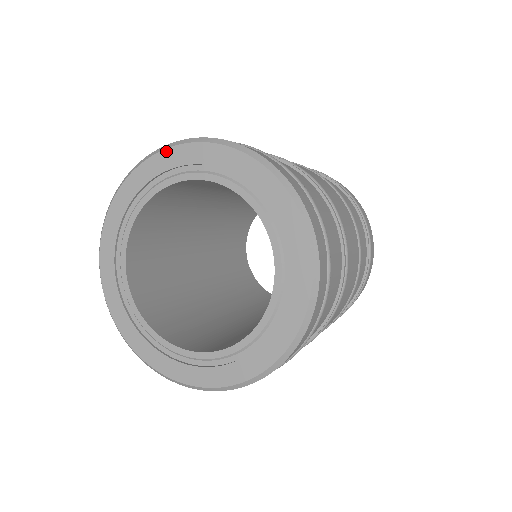
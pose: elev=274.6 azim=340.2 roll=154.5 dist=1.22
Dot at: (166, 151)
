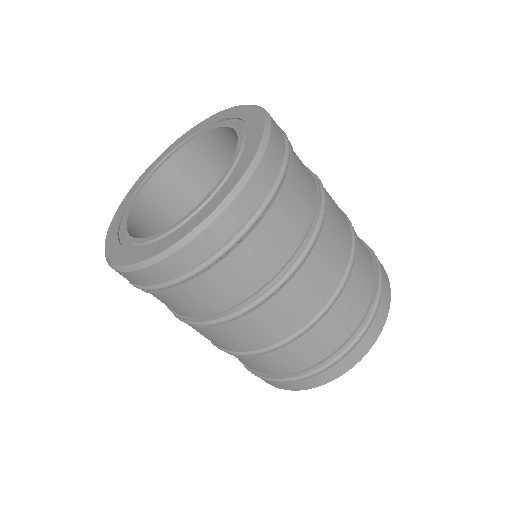
Dot at: (244, 106)
